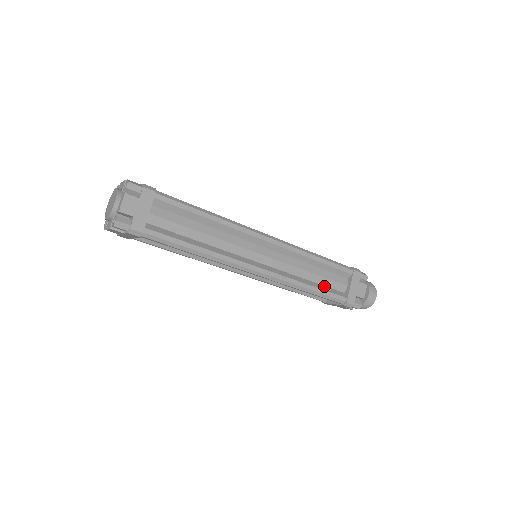
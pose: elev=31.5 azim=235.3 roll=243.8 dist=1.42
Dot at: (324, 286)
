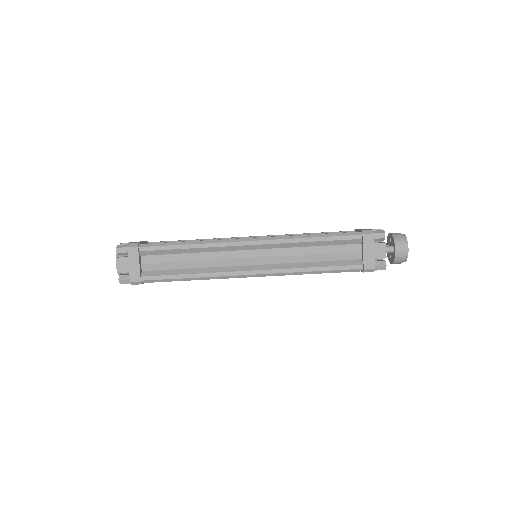
Dot at: occluded
